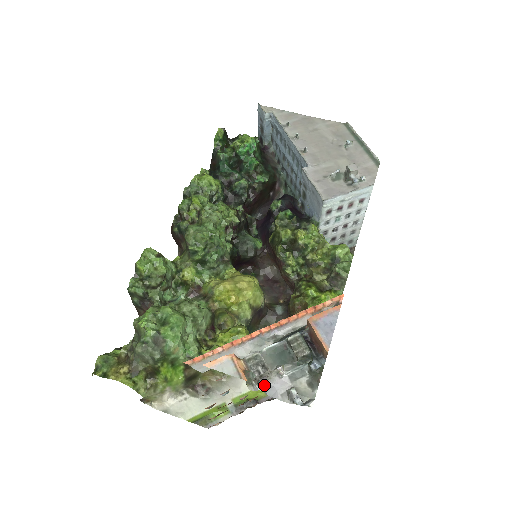
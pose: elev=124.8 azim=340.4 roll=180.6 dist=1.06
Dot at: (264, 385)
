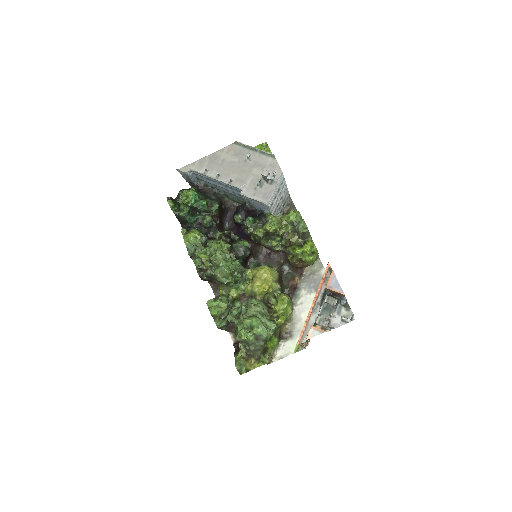
Dot at: (331, 326)
